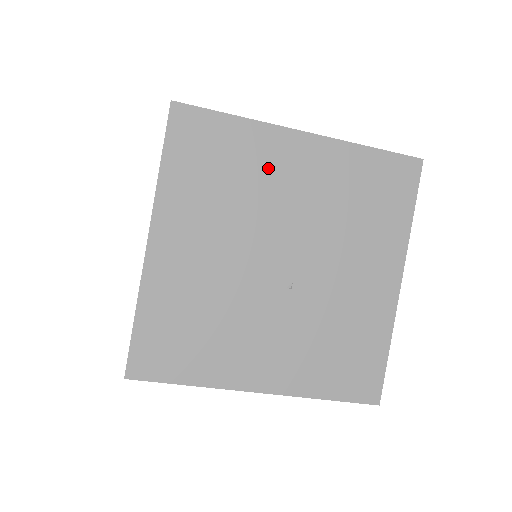
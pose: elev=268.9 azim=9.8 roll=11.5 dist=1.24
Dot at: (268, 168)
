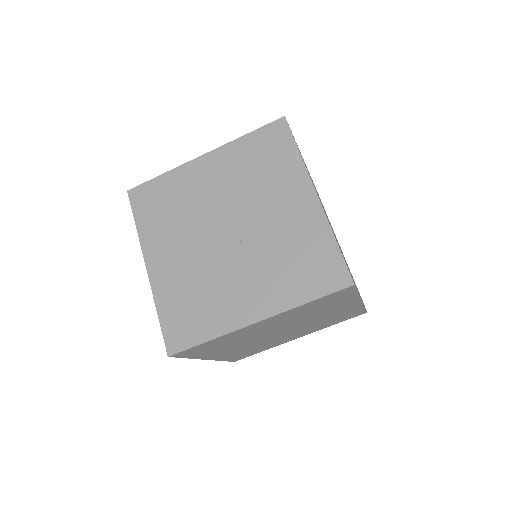
Dot at: (192, 187)
